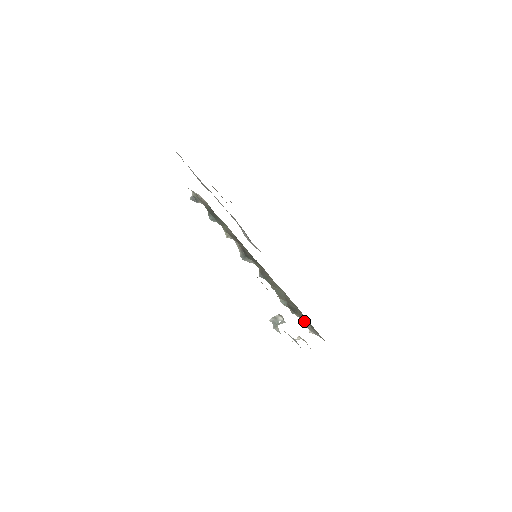
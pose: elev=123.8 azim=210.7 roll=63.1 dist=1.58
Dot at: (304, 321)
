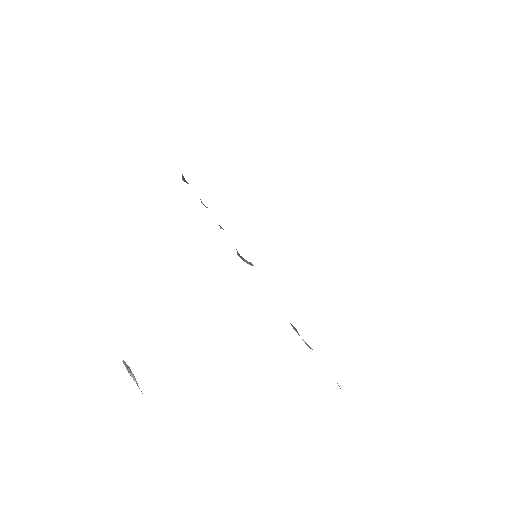
Dot at: occluded
